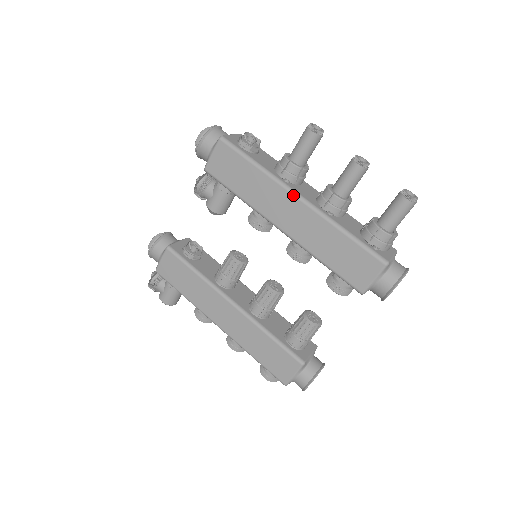
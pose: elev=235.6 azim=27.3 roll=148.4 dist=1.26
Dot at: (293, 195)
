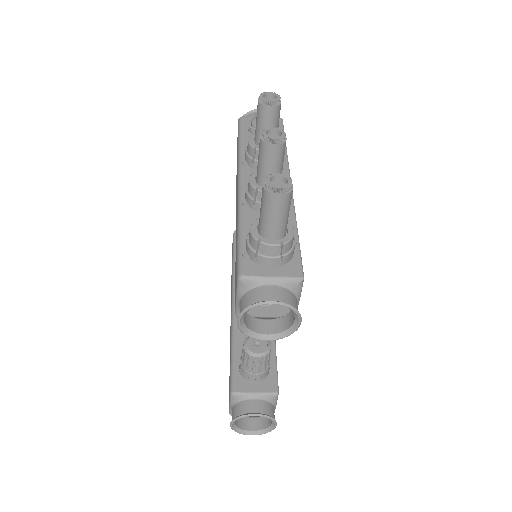
Dot at: (238, 178)
